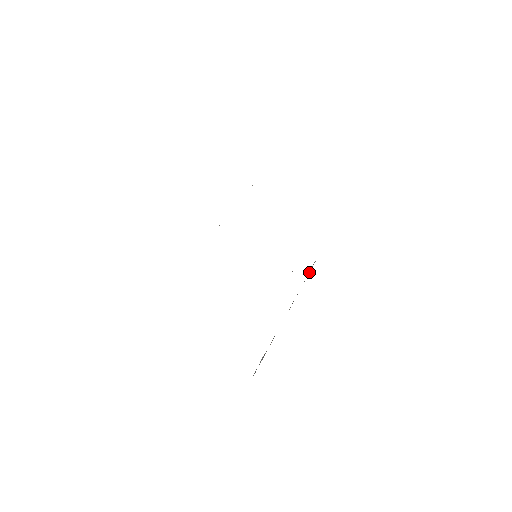
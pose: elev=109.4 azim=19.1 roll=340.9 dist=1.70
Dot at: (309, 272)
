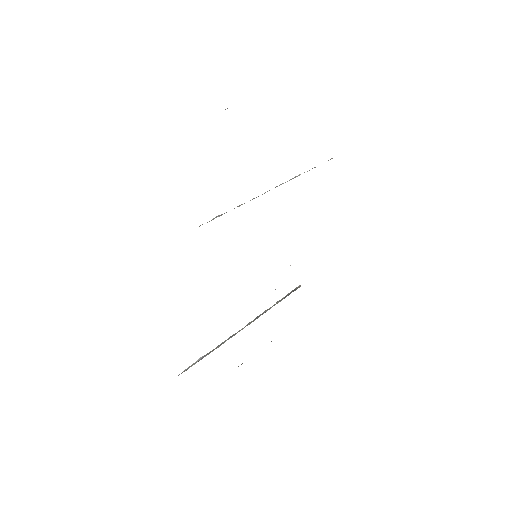
Dot at: (289, 294)
